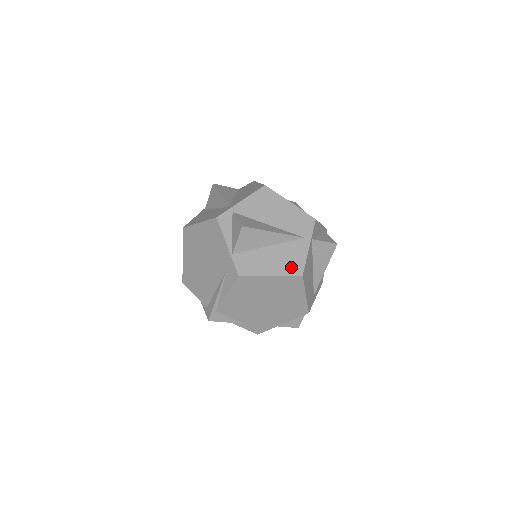
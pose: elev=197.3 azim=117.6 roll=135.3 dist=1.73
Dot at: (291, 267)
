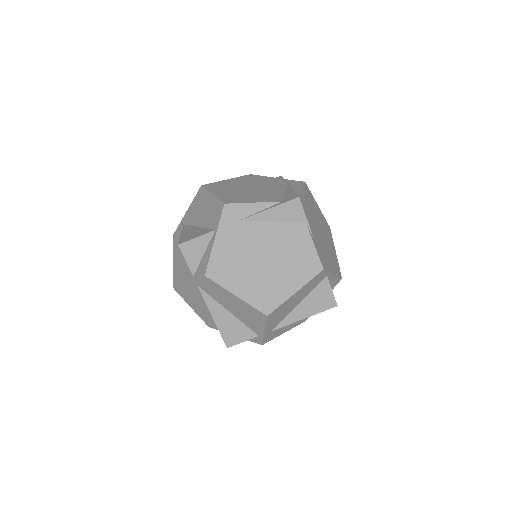
Dot at: occluded
